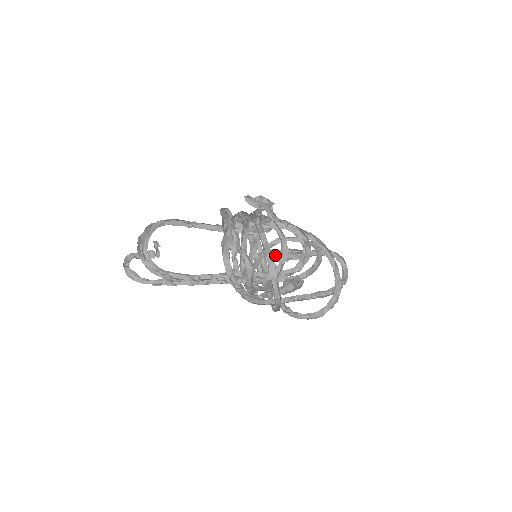
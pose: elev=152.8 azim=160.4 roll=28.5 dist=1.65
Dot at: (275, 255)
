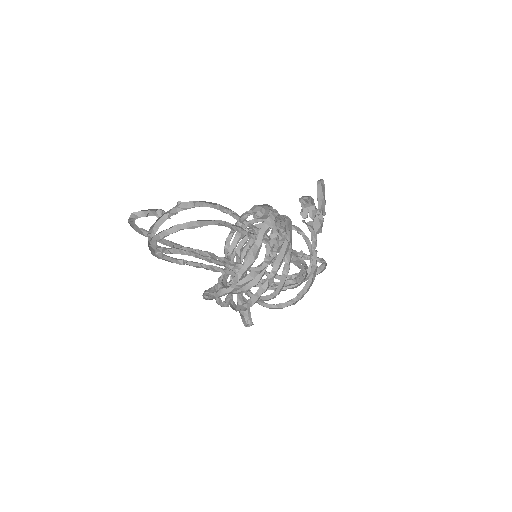
Dot at: occluded
